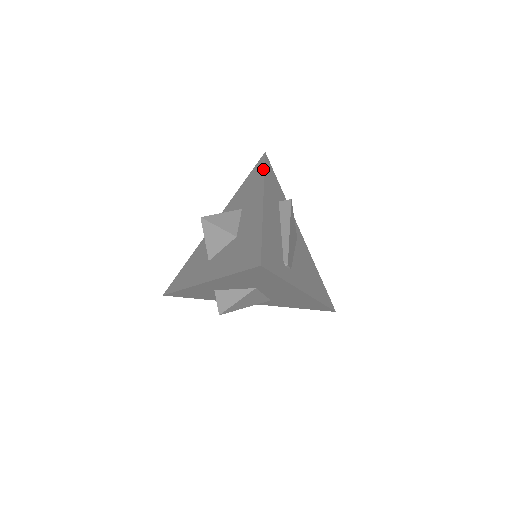
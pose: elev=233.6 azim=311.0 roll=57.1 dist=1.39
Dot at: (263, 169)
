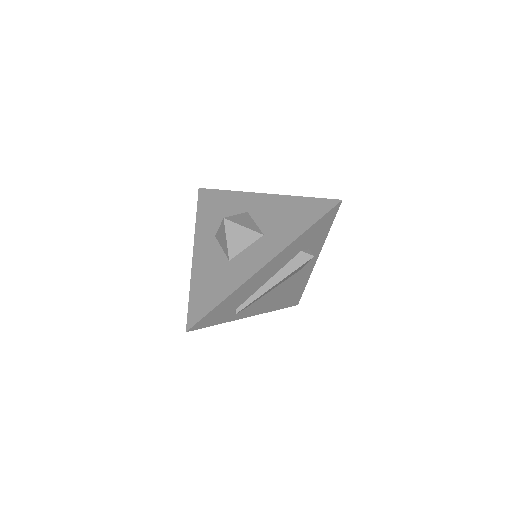
Dot at: (310, 225)
